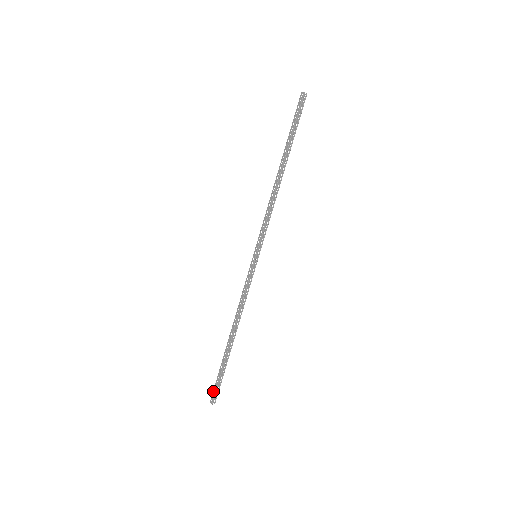
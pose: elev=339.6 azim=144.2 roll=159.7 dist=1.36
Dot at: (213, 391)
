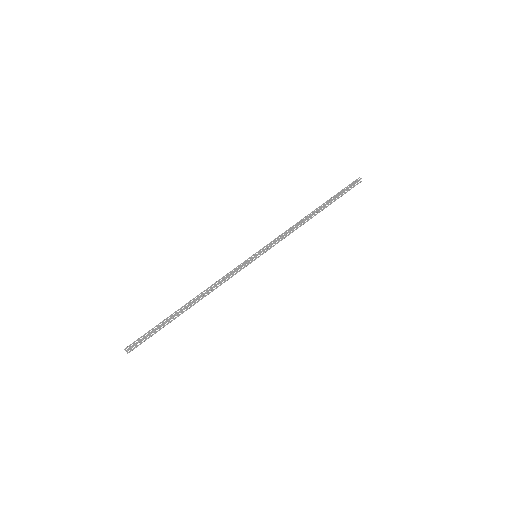
Dot at: (136, 340)
